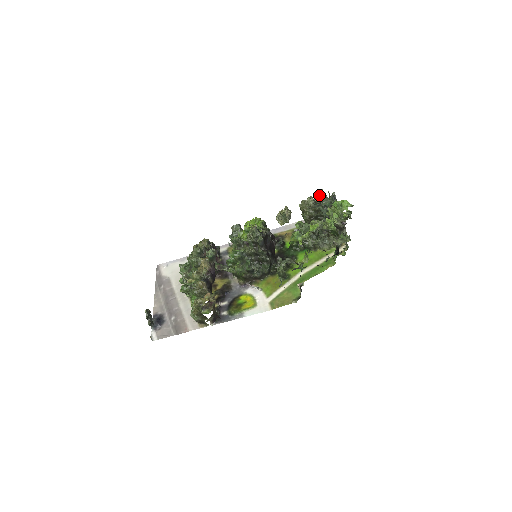
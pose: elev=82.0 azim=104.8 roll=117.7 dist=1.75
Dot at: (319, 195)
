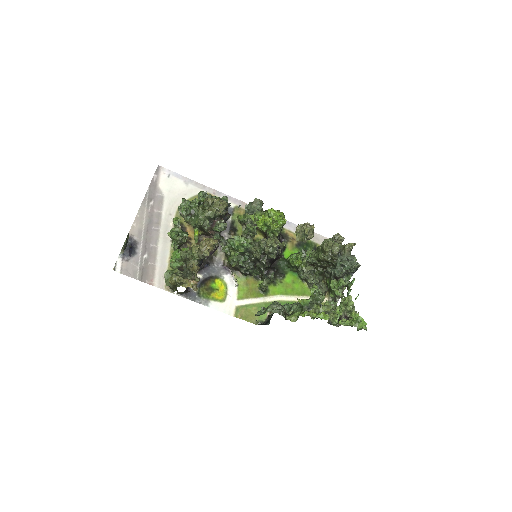
Dot at: (347, 246)
